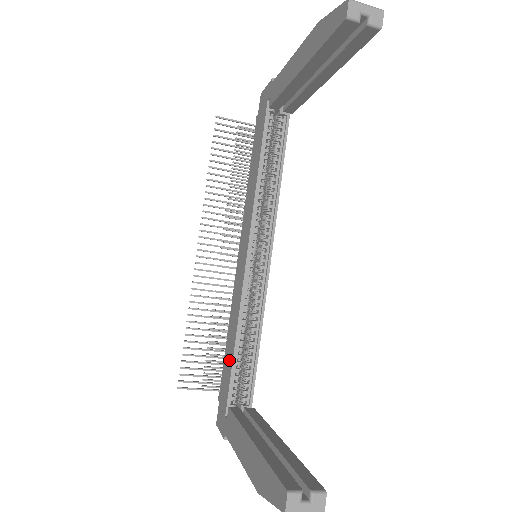
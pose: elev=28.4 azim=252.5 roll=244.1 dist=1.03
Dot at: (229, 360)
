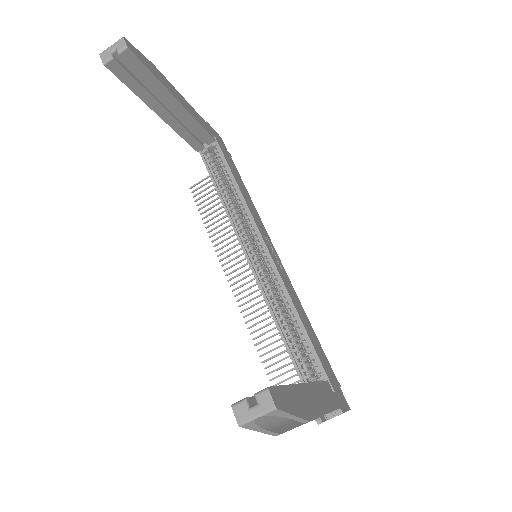
Dot at: occluded
